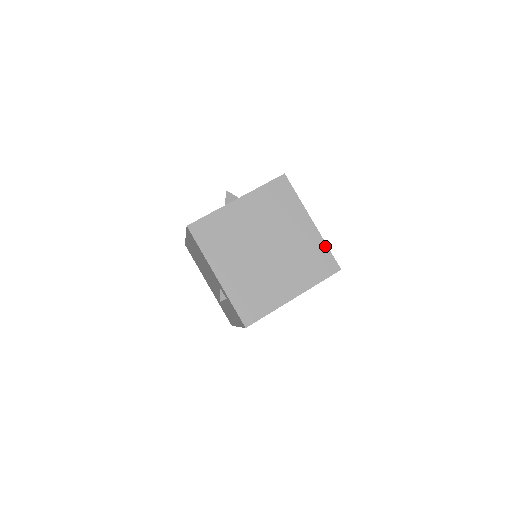
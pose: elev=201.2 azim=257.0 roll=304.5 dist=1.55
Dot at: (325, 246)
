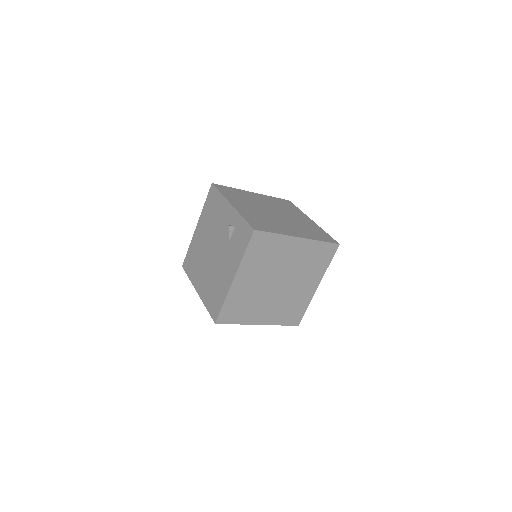
Dot at: (324, 231)
